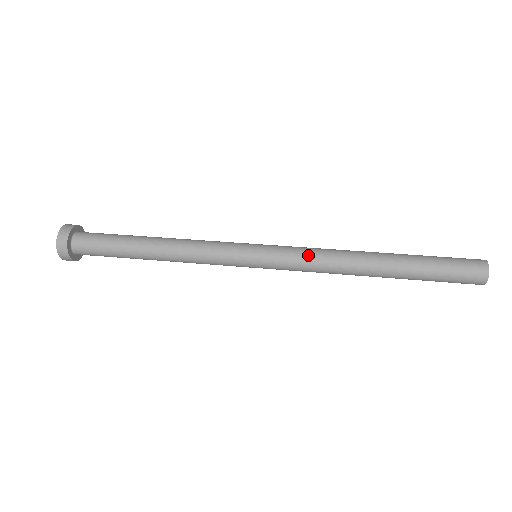
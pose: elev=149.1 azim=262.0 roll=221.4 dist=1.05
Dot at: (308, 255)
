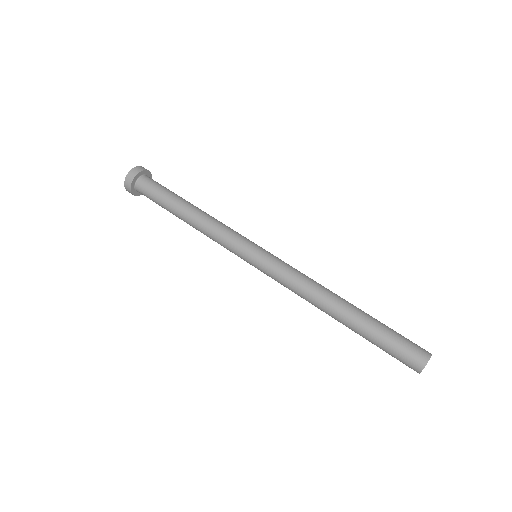
Dot at: (289, 279)
